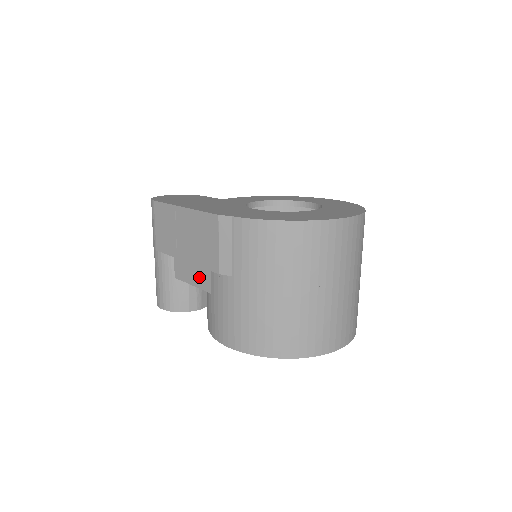
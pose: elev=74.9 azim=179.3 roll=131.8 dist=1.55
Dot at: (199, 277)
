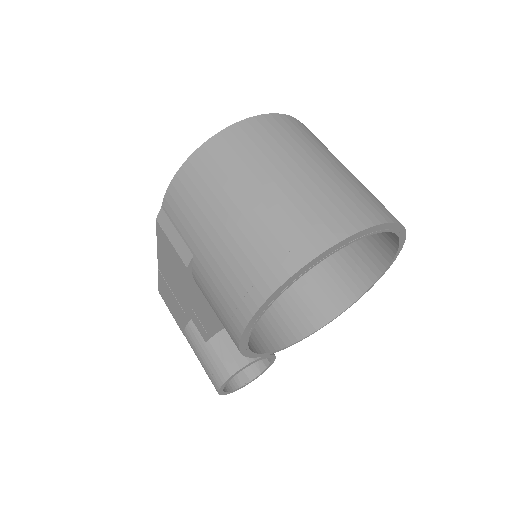
Dot at: (202, 307)
